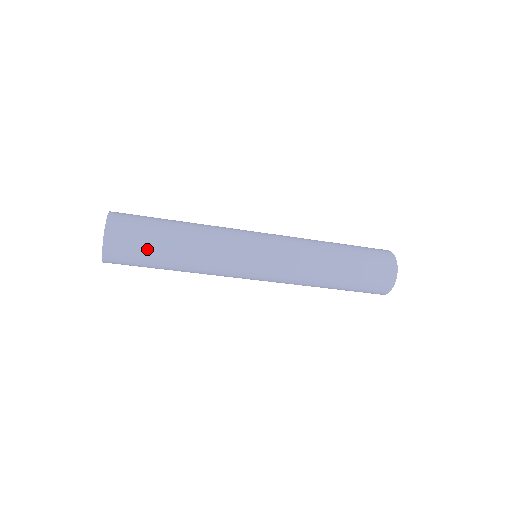
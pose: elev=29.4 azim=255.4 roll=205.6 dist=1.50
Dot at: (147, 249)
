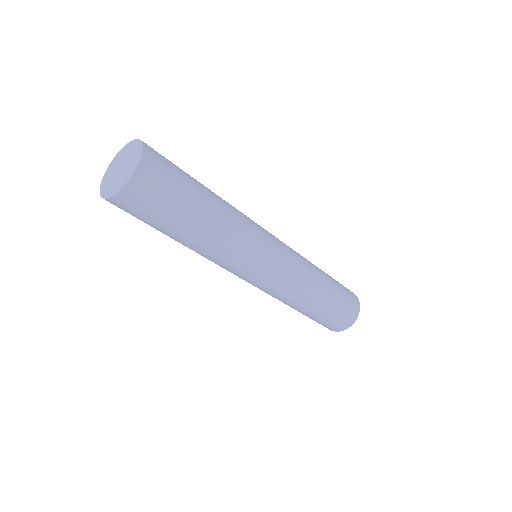
Dot at: (178, 202)
